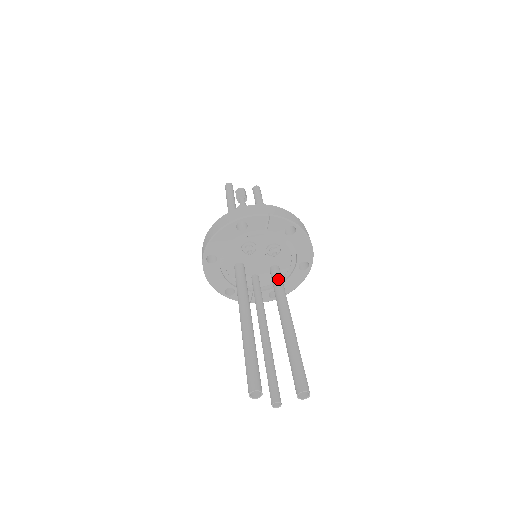
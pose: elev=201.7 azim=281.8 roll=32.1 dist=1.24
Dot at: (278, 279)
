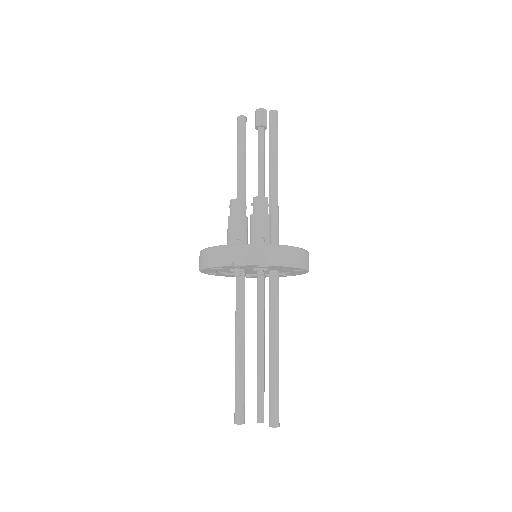
Dot at: (271, 292)
